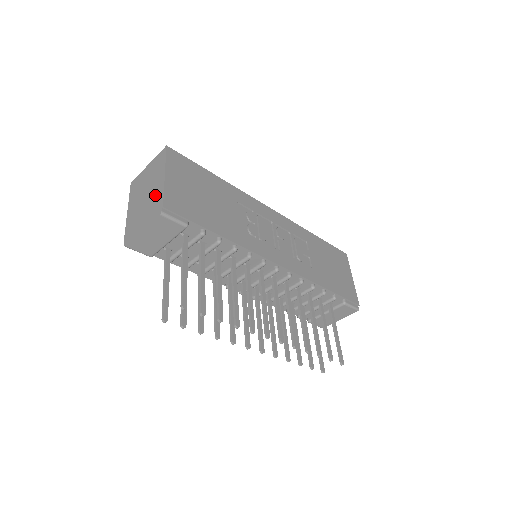
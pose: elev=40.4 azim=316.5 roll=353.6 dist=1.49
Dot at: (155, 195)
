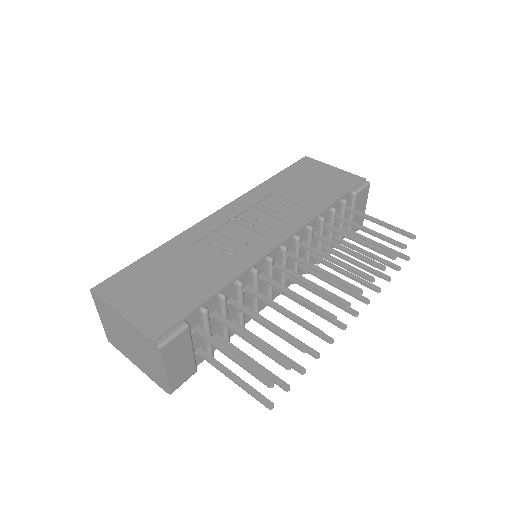
Dot at: (135, 337)
